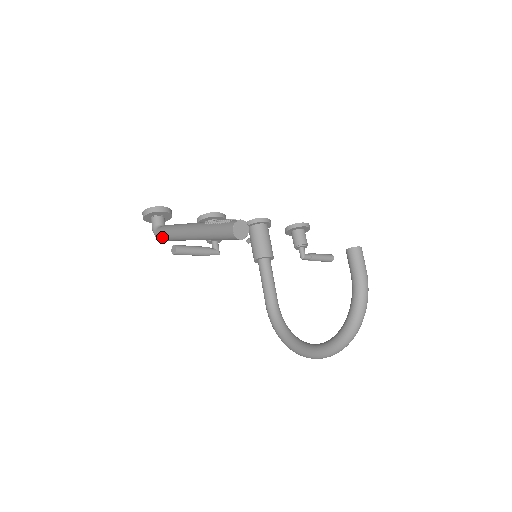
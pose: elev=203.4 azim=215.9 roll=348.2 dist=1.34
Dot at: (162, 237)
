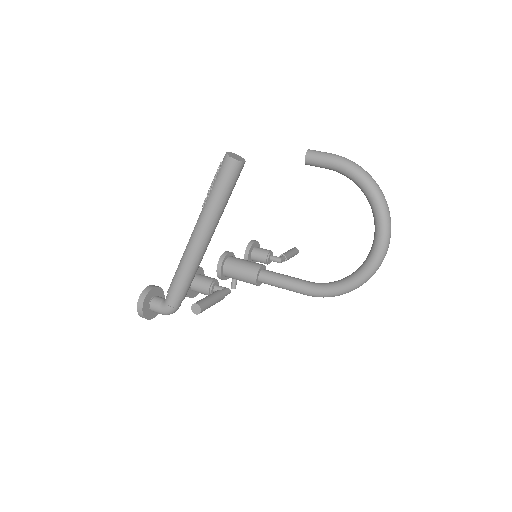
Dot at: (177, 296)
